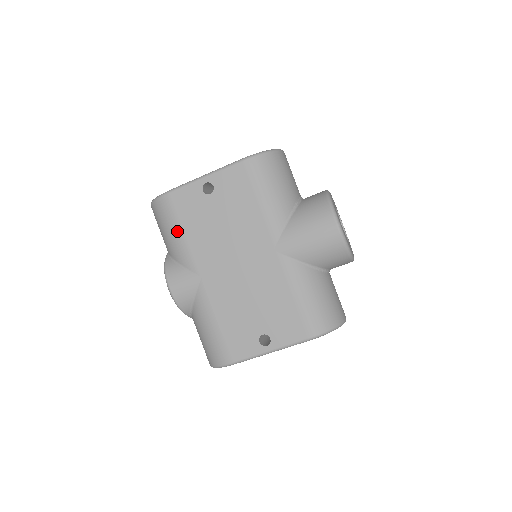
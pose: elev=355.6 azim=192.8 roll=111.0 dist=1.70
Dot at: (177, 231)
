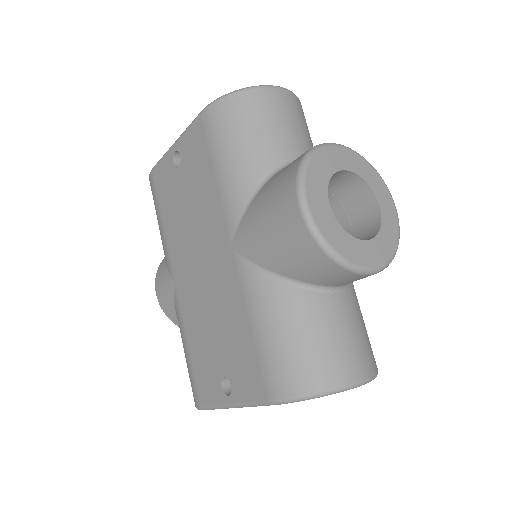
Dot at: (159, 219)
